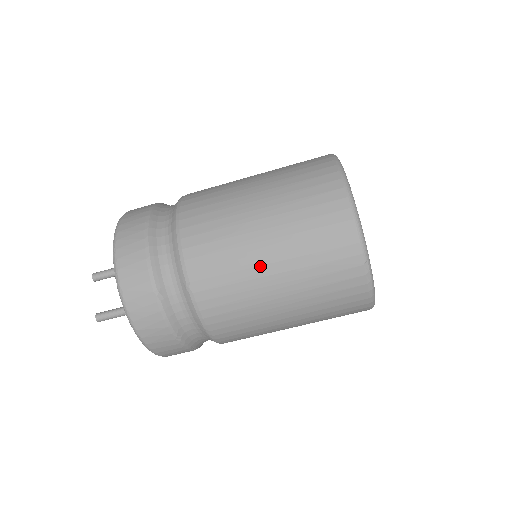
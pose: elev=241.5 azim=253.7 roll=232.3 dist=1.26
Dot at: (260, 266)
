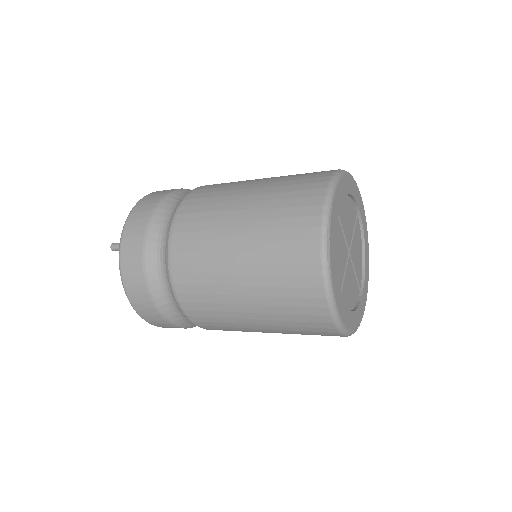
Dot at: occluded
